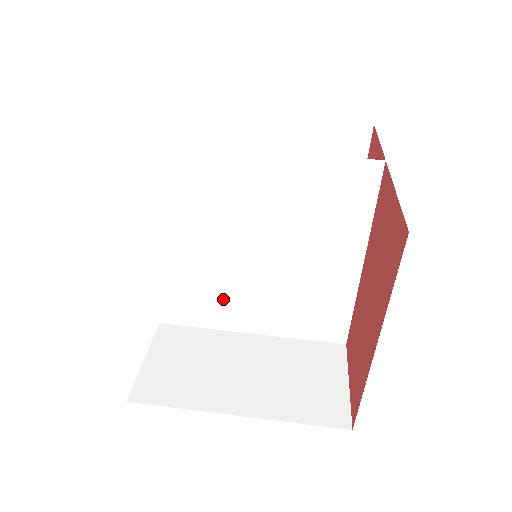
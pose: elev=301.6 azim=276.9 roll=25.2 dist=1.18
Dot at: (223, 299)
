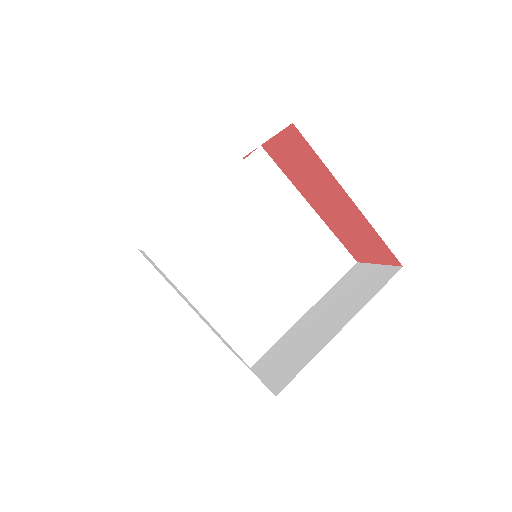
Dot at: (267, 307)
